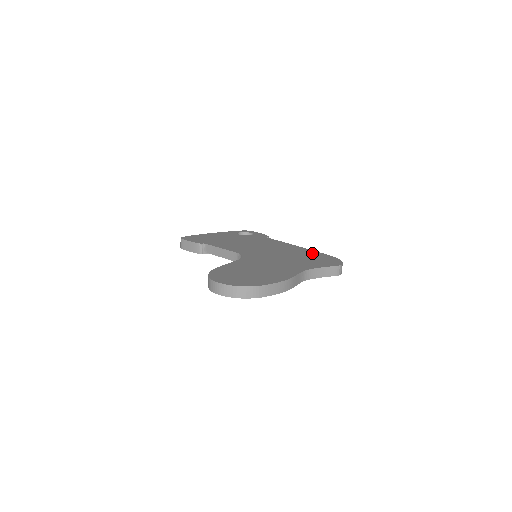
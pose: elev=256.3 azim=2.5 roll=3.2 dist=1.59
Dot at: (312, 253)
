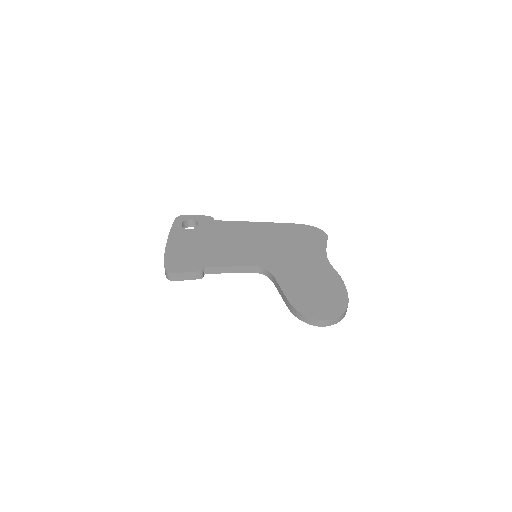
Dot at: (287, 228)
